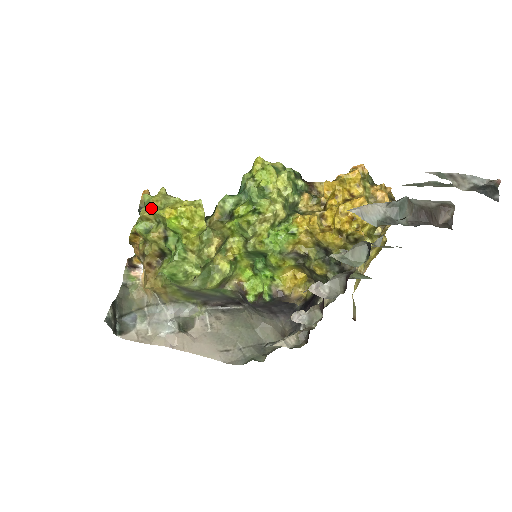
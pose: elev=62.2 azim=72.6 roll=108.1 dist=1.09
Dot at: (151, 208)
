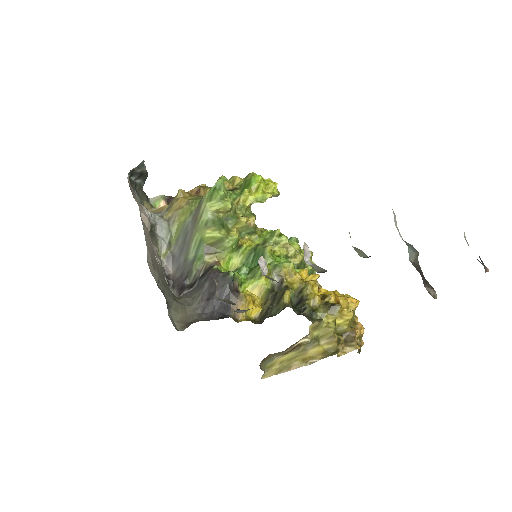
Dot at: (250, 173)
